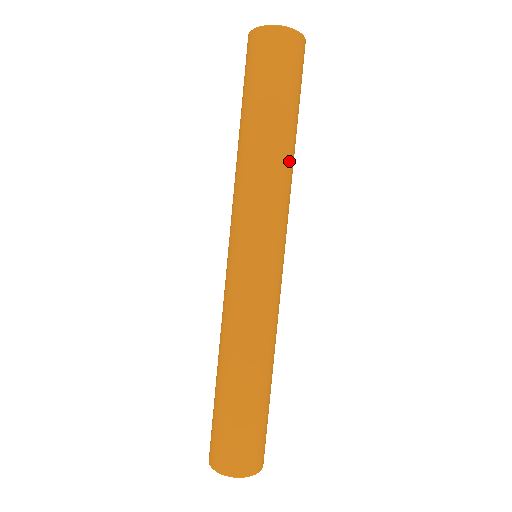
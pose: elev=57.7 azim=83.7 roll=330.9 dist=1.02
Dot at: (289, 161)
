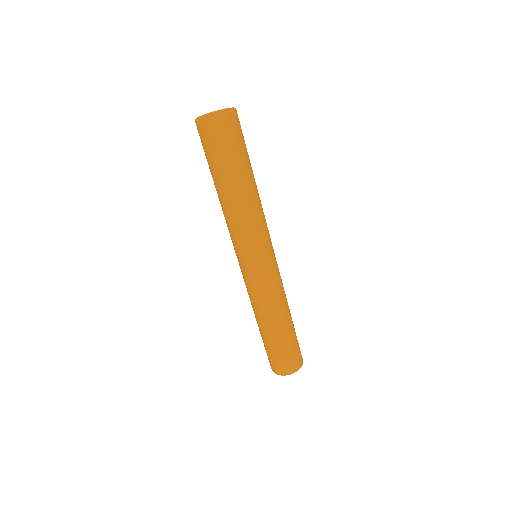
Dot at: (248, 202)
